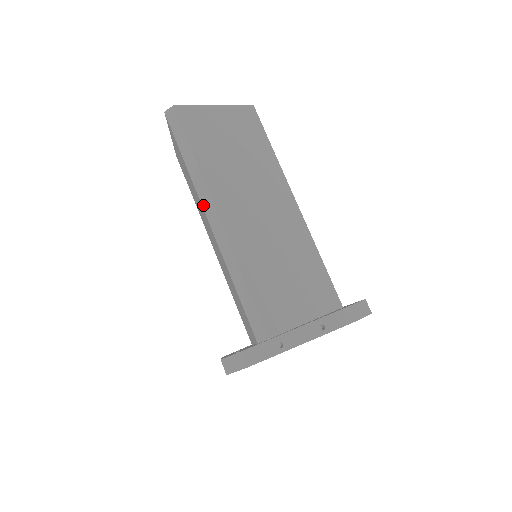
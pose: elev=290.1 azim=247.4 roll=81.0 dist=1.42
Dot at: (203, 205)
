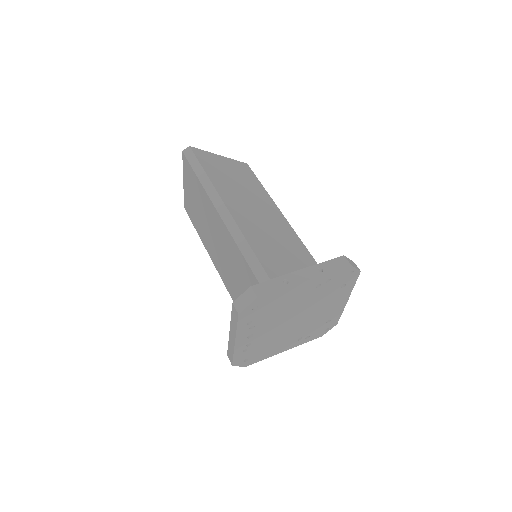
Dot at: (213, 202)
